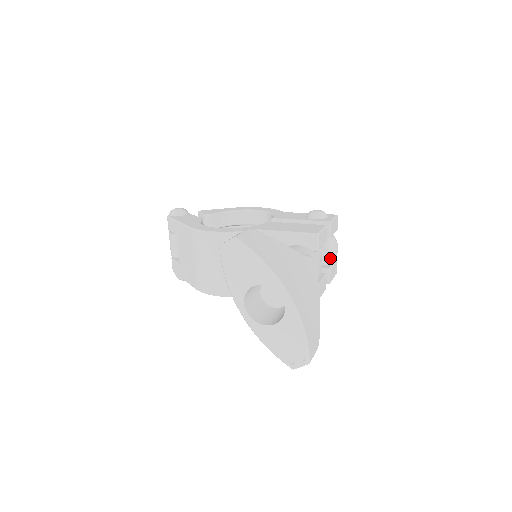
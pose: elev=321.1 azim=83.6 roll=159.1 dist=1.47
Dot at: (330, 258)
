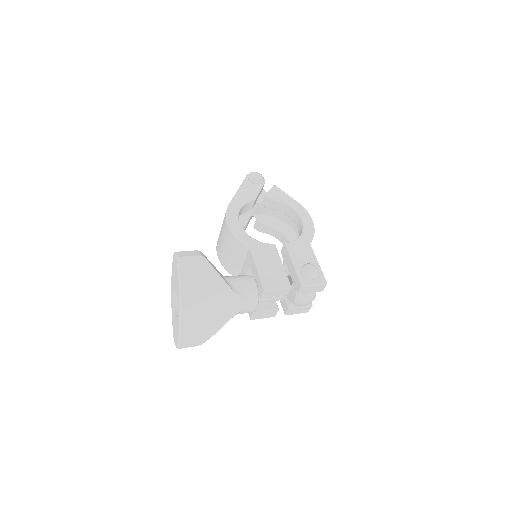
Dot at: (296, 303)
